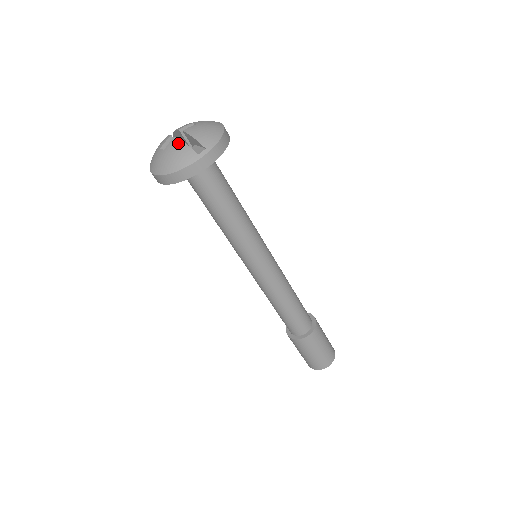
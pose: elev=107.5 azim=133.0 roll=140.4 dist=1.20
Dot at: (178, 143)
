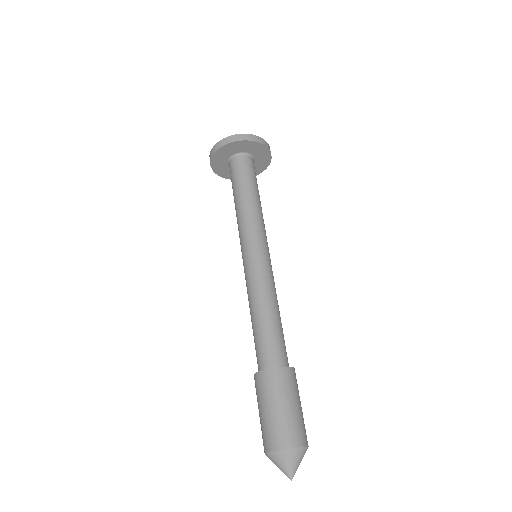
Dot at: occluded
